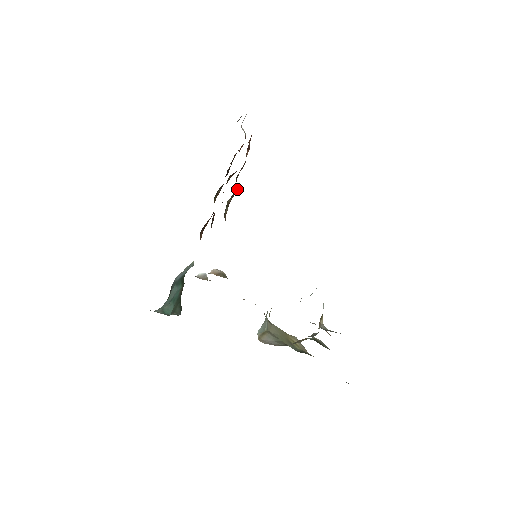
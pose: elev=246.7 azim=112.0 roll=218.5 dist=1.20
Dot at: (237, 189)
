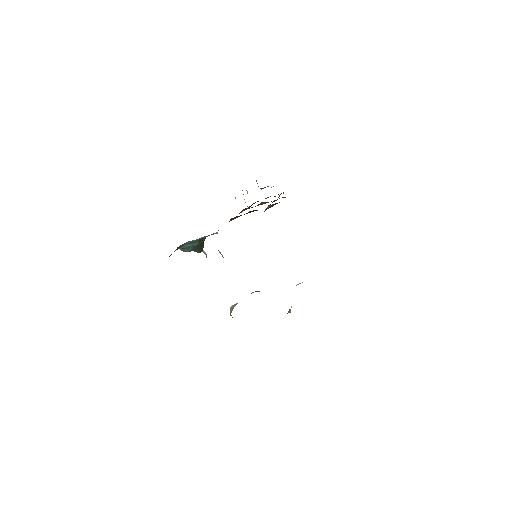
Dot at: occluded
